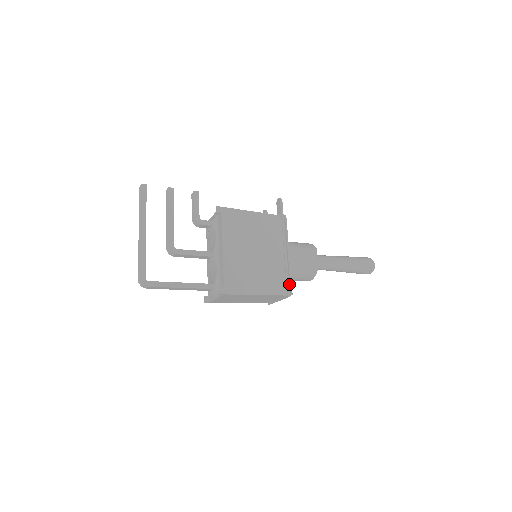
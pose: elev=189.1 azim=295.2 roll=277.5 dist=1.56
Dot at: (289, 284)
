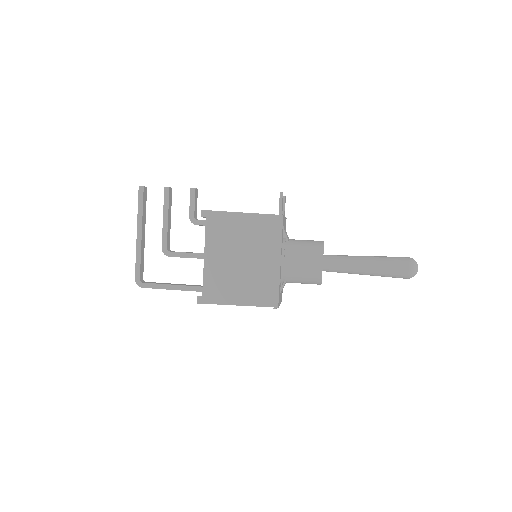
Dot at: (277, 295)
